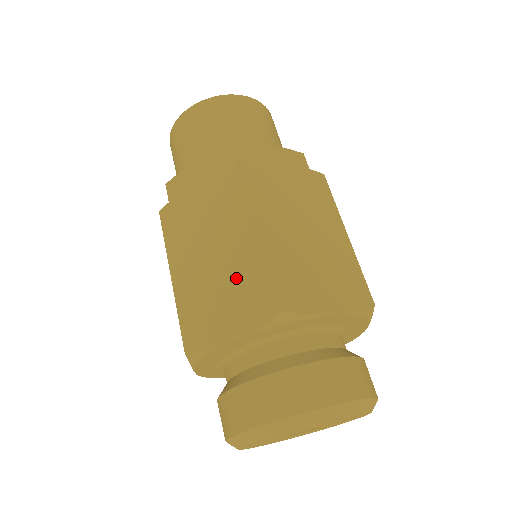
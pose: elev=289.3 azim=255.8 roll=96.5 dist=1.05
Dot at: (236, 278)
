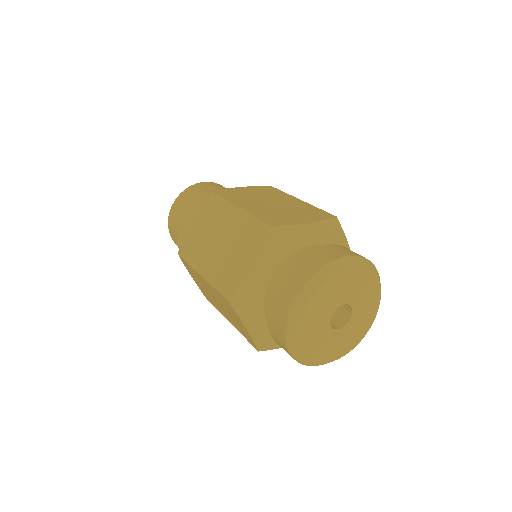
Dot at: (238, 238)
